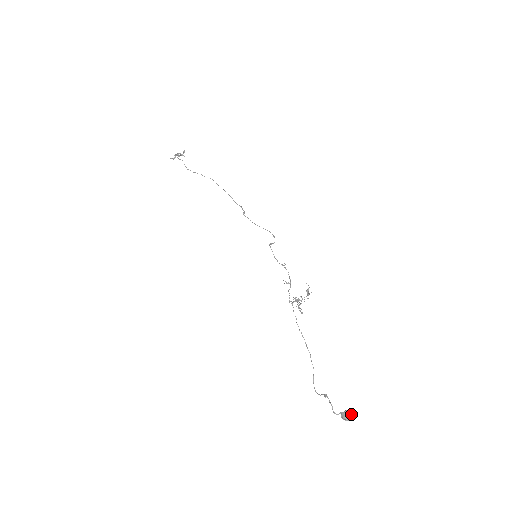
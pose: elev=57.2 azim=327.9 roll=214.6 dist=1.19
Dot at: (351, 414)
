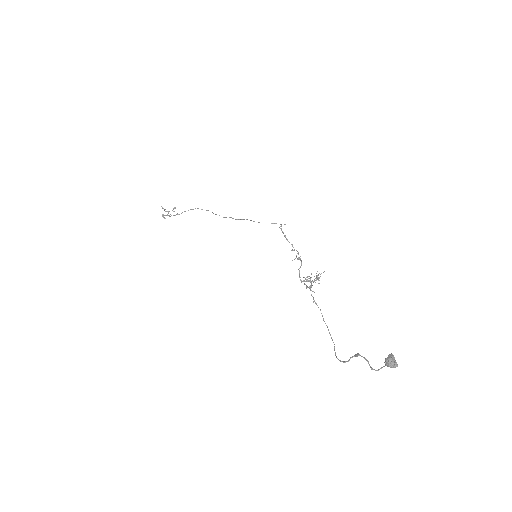
Dot at: (396, 363)
